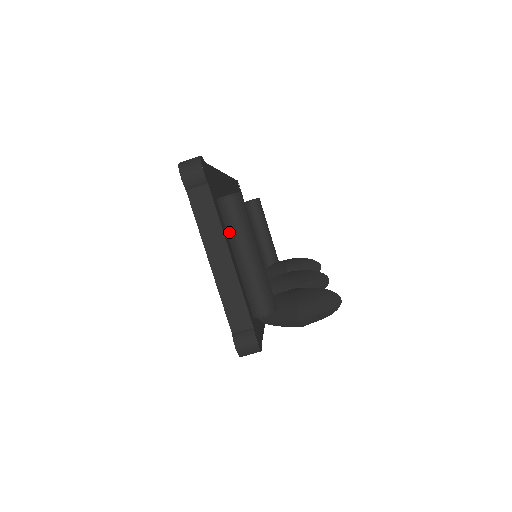
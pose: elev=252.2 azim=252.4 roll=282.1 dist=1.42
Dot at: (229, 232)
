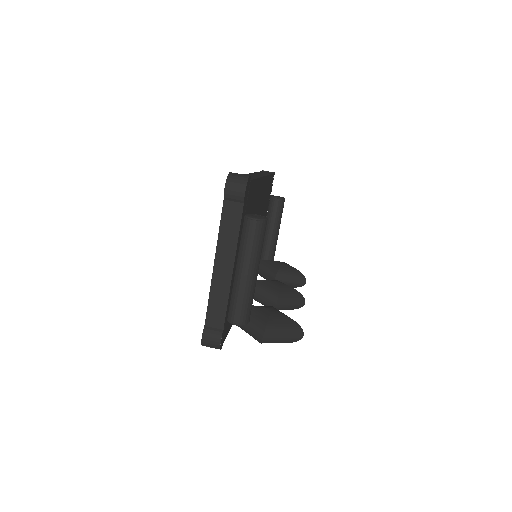
Dot at: (242, 247)
